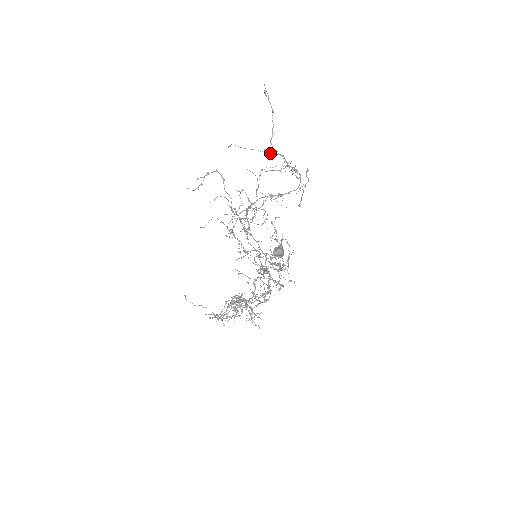
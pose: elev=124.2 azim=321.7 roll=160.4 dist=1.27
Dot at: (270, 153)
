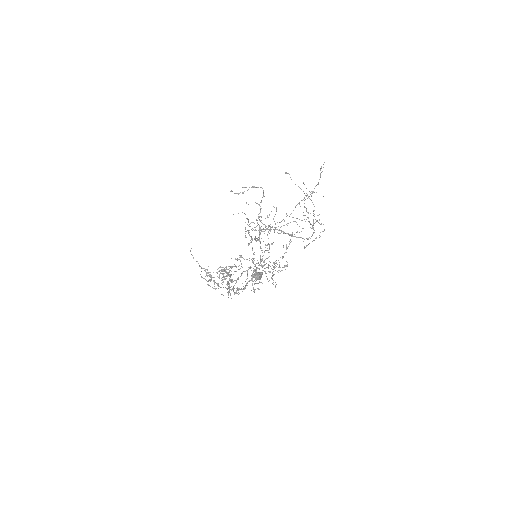
Dot at: occluded
